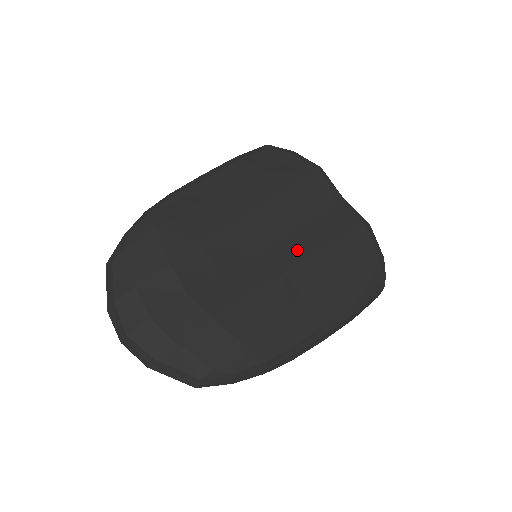
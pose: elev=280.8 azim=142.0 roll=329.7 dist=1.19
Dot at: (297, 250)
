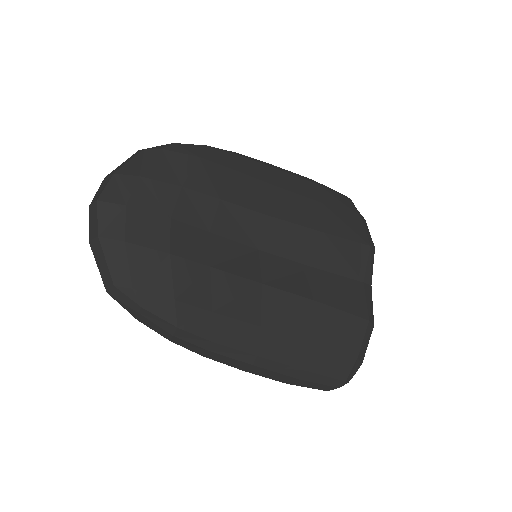
Dot at: (292, 280)
